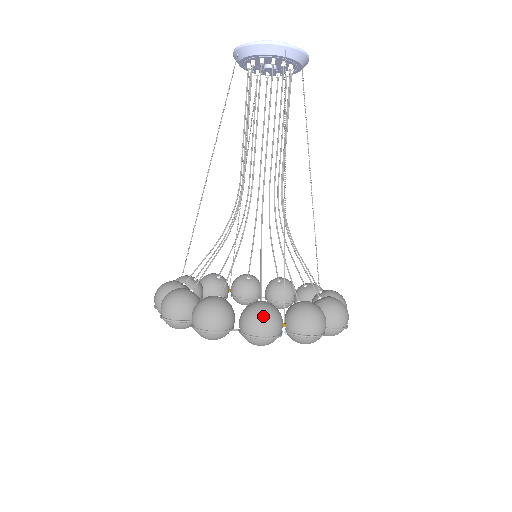
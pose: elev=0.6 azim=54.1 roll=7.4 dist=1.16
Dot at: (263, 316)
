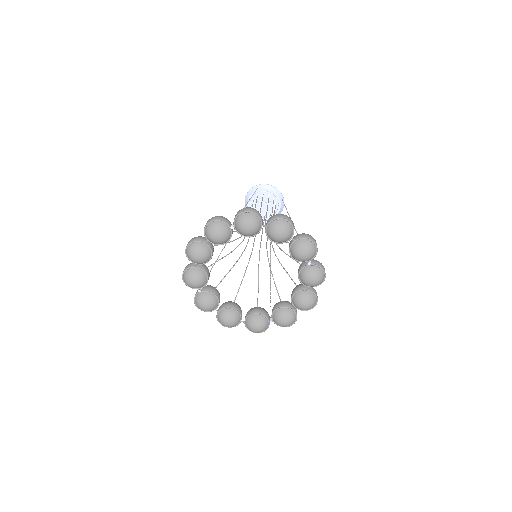
Dot at: occluded
